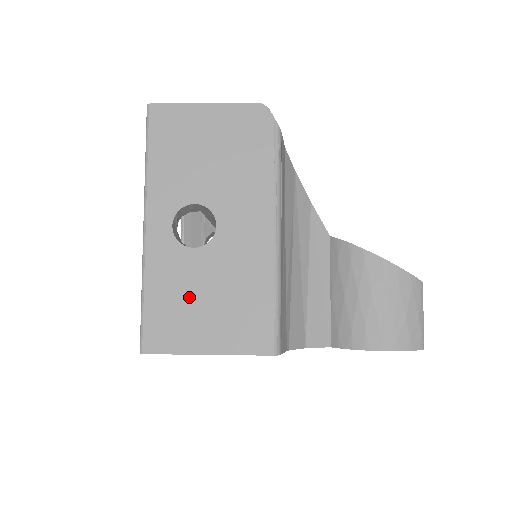
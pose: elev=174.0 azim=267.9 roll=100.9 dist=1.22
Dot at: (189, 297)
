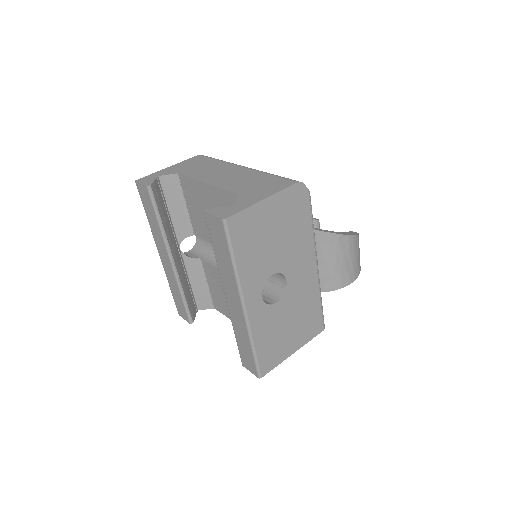
Dot at: (280, 331)
